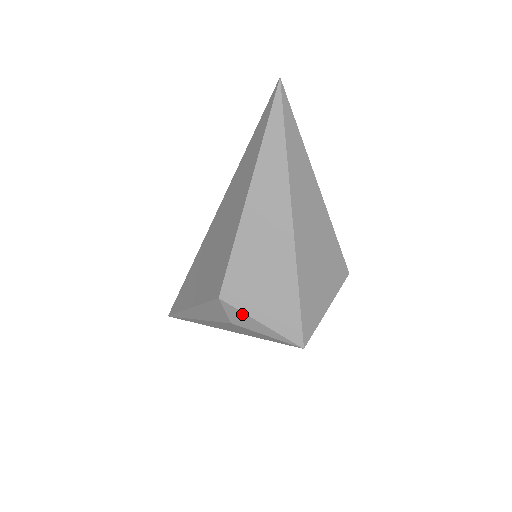
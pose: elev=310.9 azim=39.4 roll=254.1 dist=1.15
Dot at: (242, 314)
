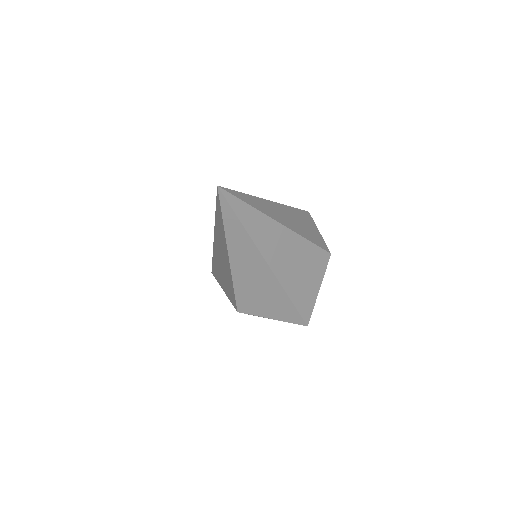
Dot at: occluded
